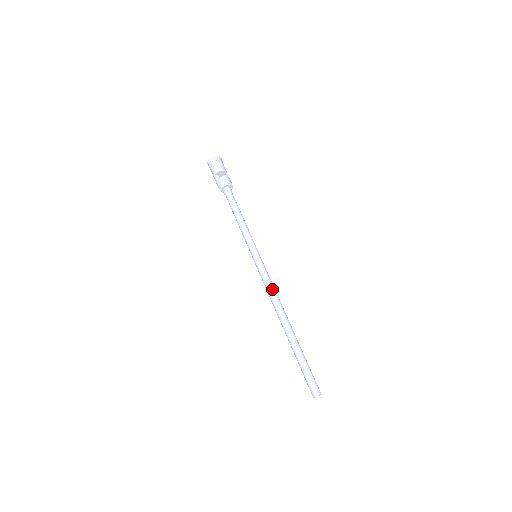
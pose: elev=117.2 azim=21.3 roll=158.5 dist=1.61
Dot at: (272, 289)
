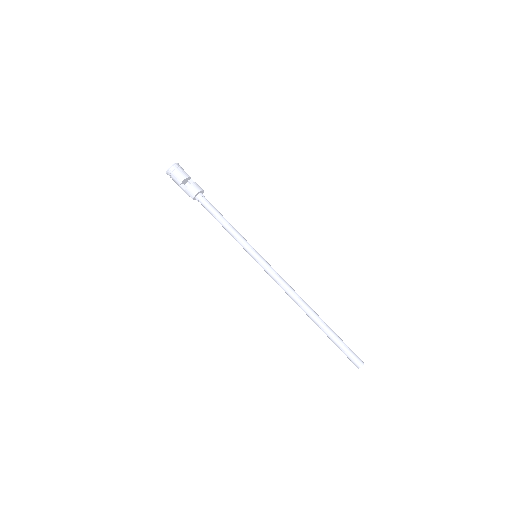
Dot at: (285, 284)
